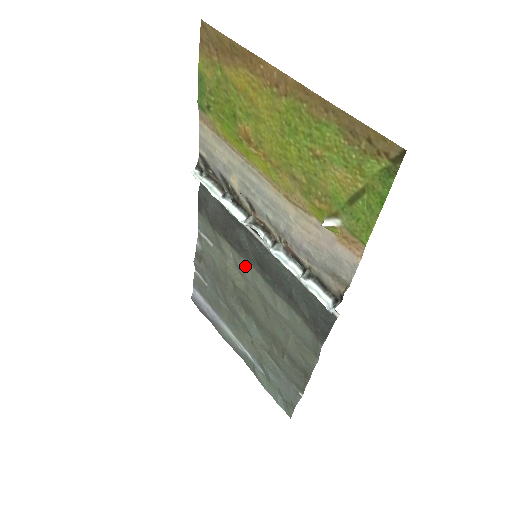
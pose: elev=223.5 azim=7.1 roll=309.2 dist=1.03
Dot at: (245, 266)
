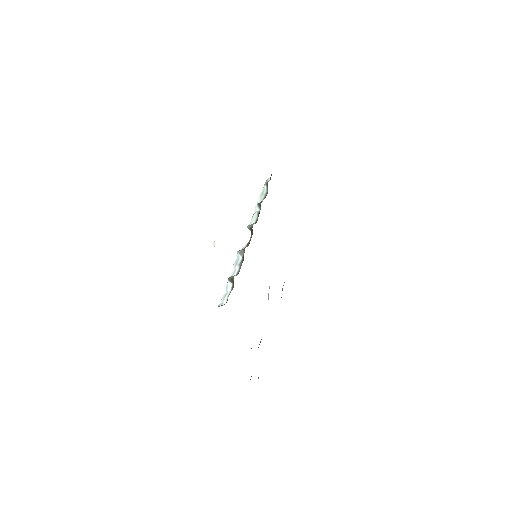
Dot at: occluded
